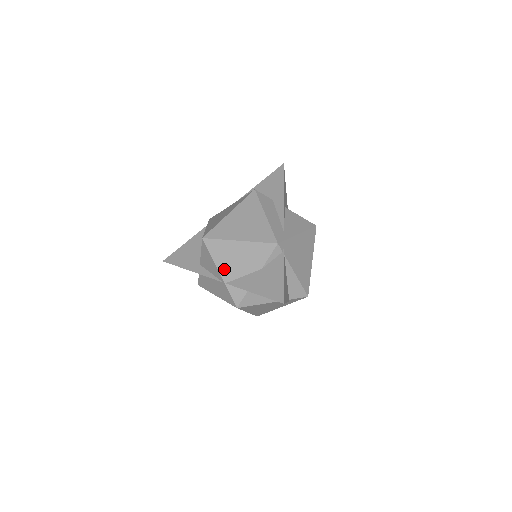
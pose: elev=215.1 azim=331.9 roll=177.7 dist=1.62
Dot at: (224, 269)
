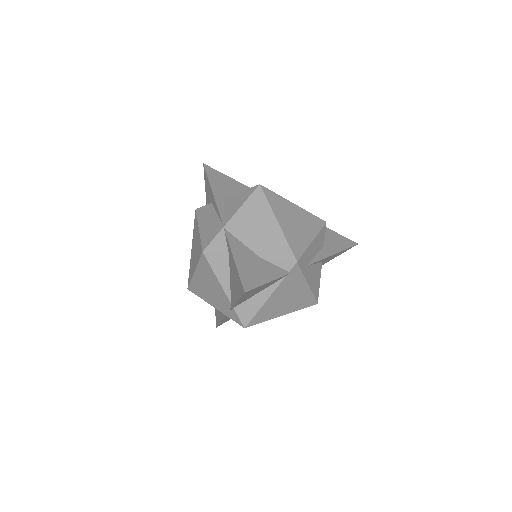
Dot at: (239, 220)
